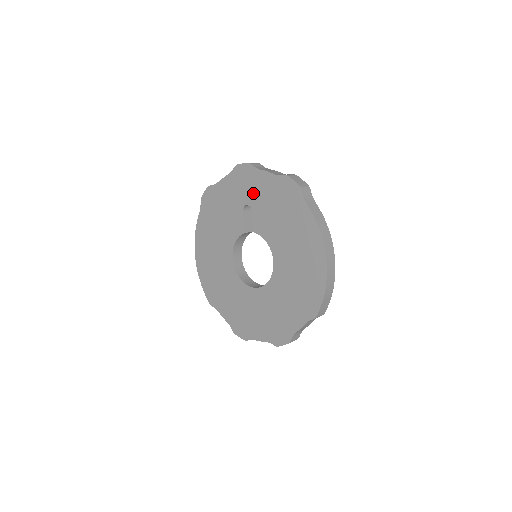
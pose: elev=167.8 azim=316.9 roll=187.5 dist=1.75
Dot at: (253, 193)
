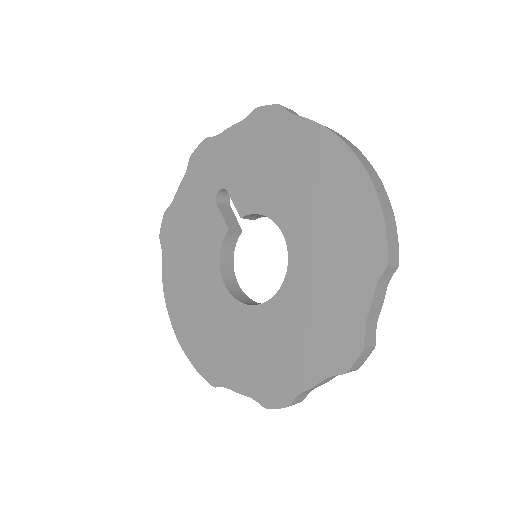
Dot at: (222, 168)
